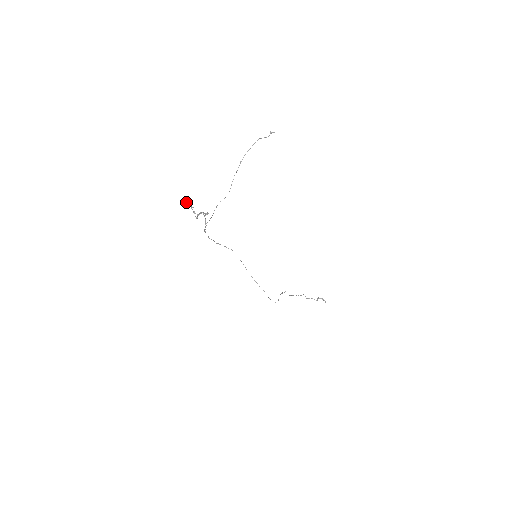
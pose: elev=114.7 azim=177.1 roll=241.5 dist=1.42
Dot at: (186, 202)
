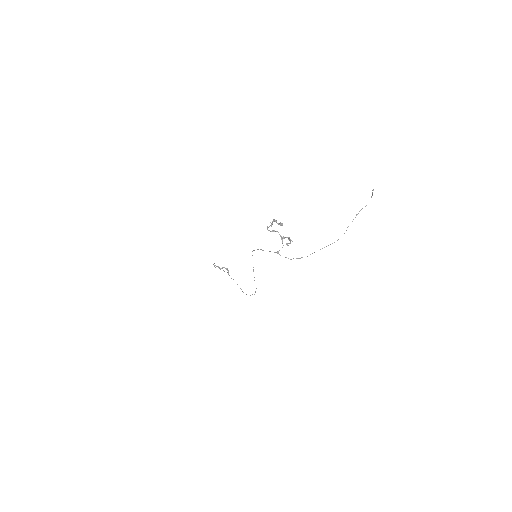
Dot at: (281, 225)
